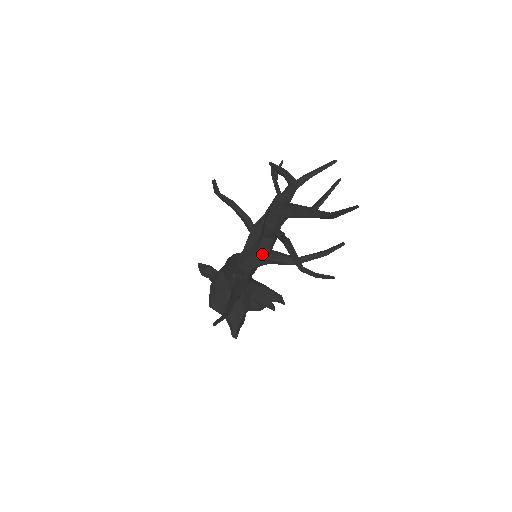
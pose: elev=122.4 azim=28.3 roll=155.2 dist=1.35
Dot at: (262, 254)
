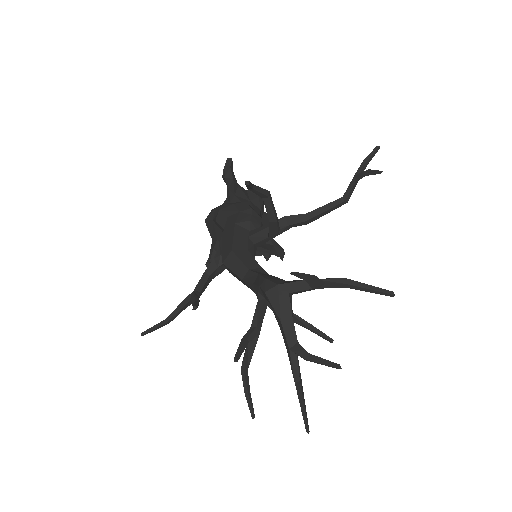
Dot at: (247, 285)
